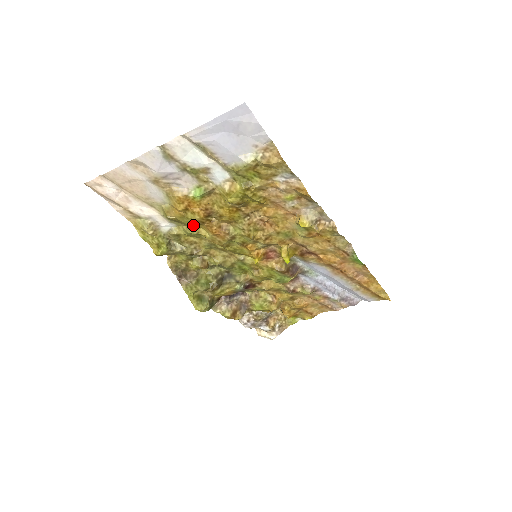
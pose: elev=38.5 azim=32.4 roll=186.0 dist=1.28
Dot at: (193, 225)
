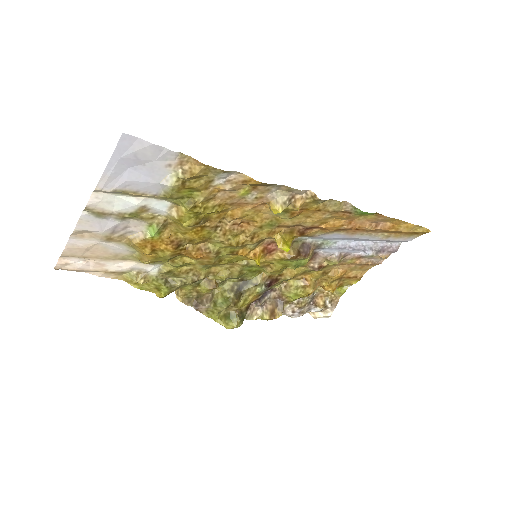
Dot at: (174, 258)
